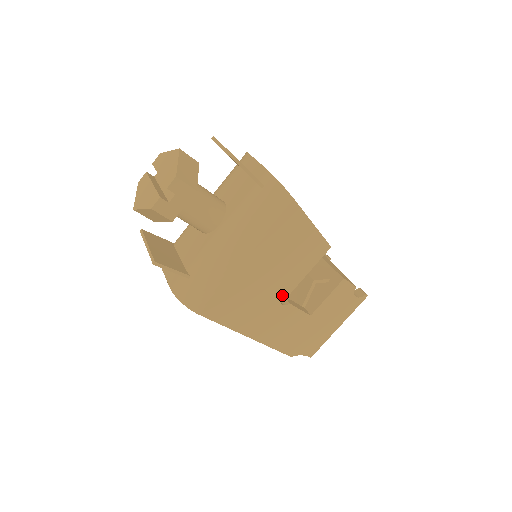
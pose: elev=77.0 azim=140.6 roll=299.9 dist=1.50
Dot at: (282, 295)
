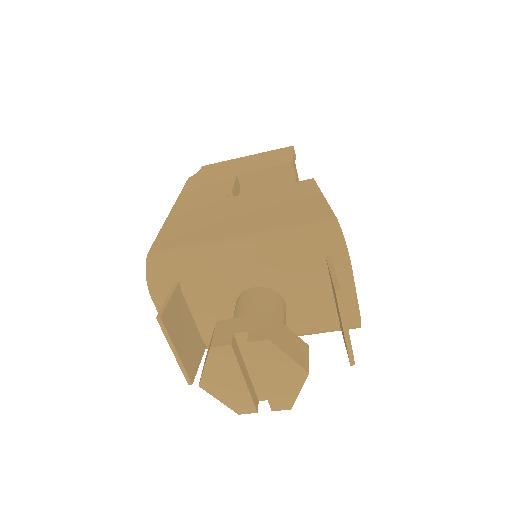
Dot at: occluded
